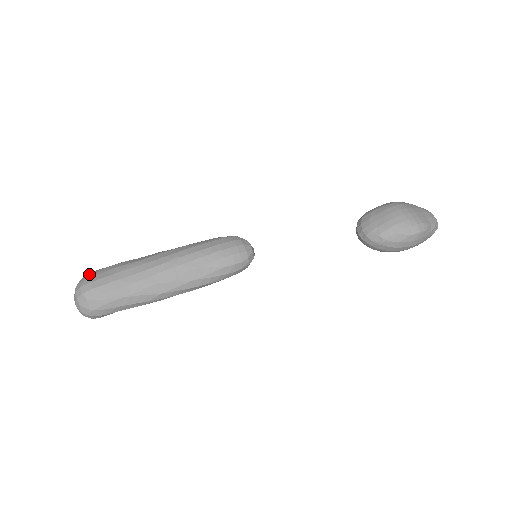
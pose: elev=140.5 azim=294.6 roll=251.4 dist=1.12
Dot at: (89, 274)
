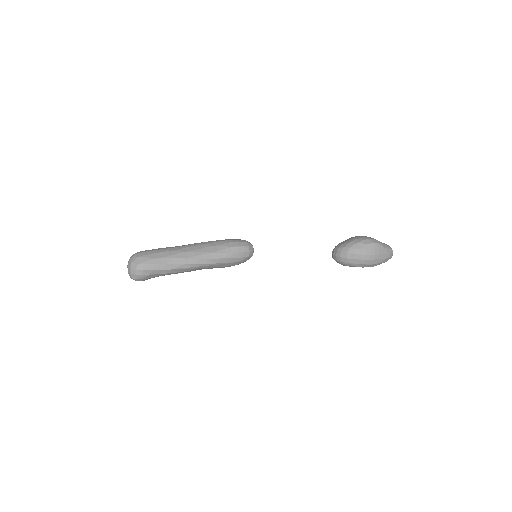
Dot at: occluded
